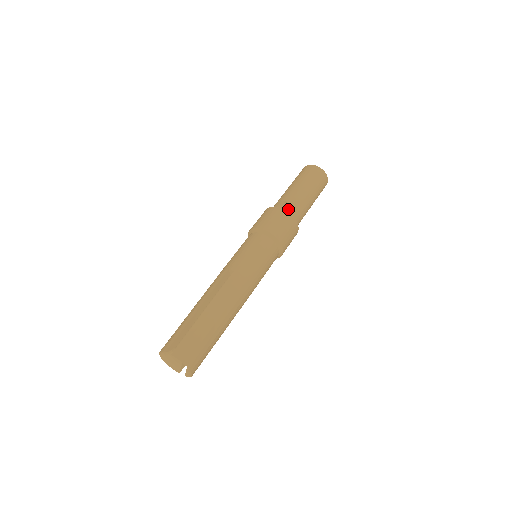
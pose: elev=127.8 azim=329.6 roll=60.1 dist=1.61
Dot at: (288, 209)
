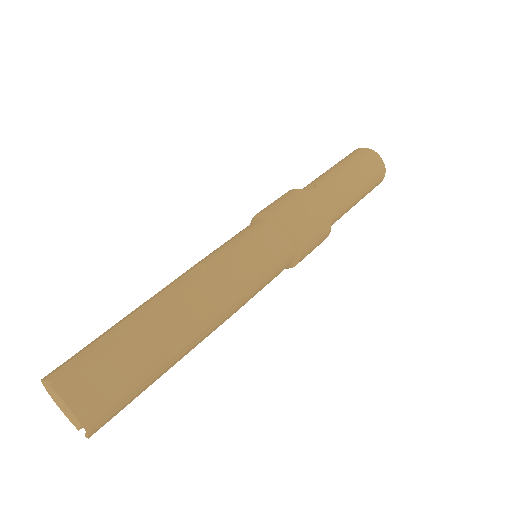
Dot at: (316, 193)
